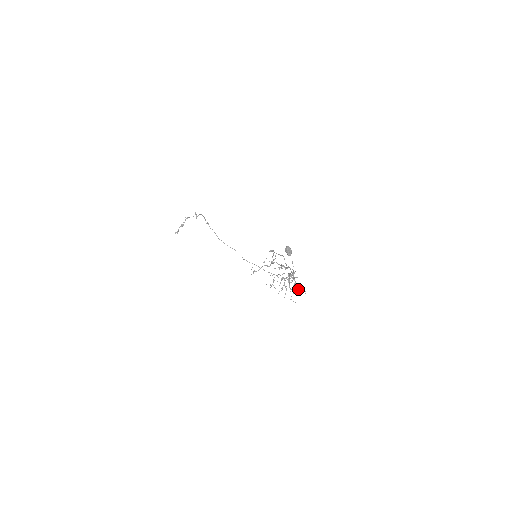
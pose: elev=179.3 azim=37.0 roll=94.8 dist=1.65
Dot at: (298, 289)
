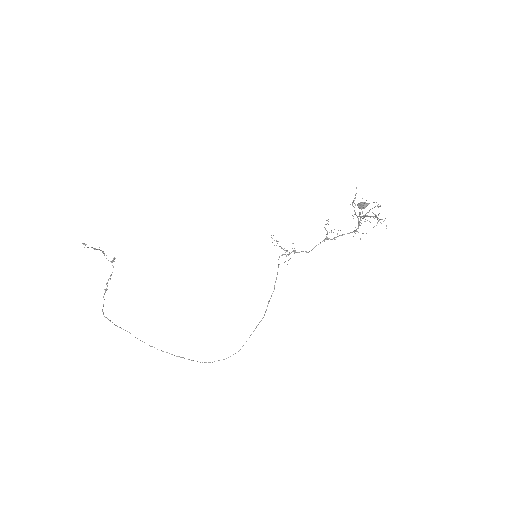
Dot at: occluded
